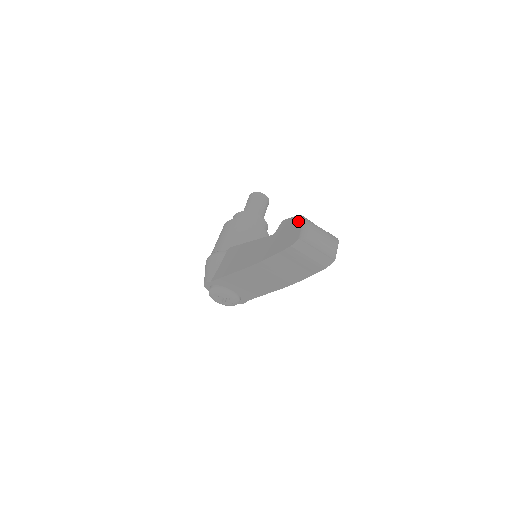
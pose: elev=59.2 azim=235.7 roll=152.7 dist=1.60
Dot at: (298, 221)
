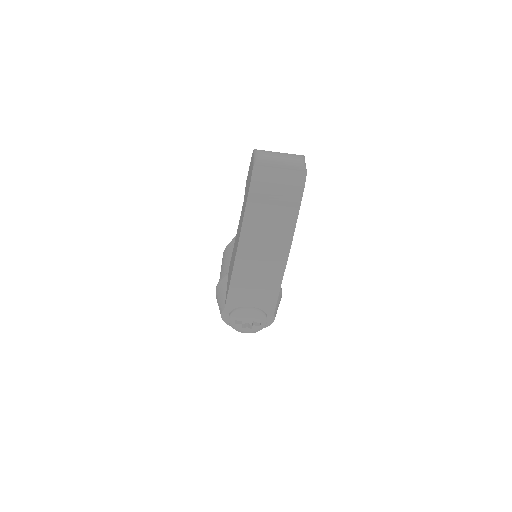
Dot at: (251, 159)
